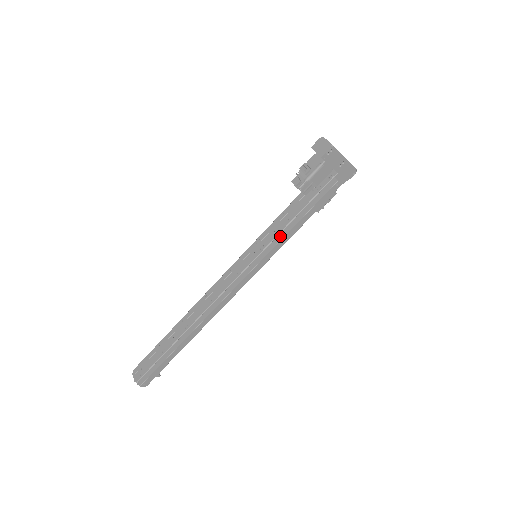
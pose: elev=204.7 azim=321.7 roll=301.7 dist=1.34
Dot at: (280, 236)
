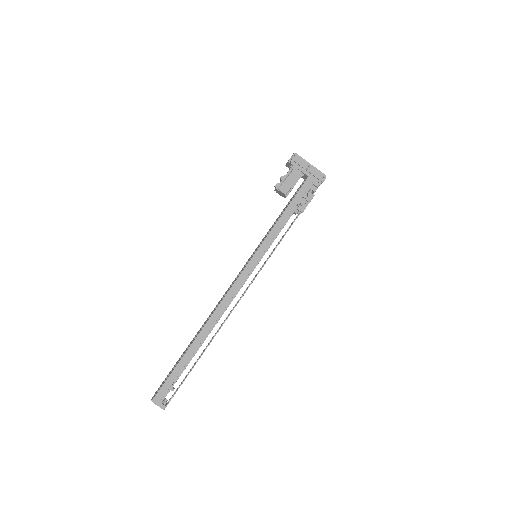
Dot at: (270, 230)
